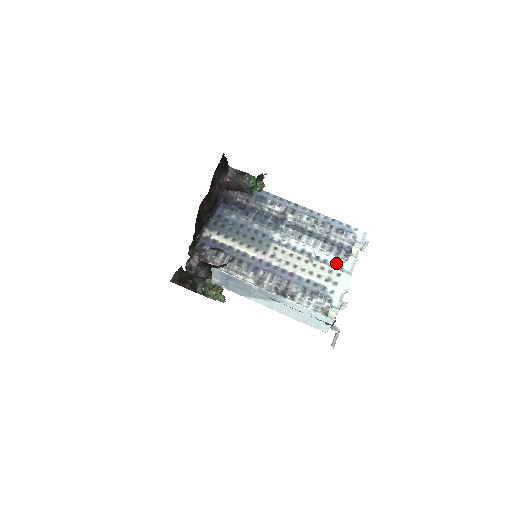
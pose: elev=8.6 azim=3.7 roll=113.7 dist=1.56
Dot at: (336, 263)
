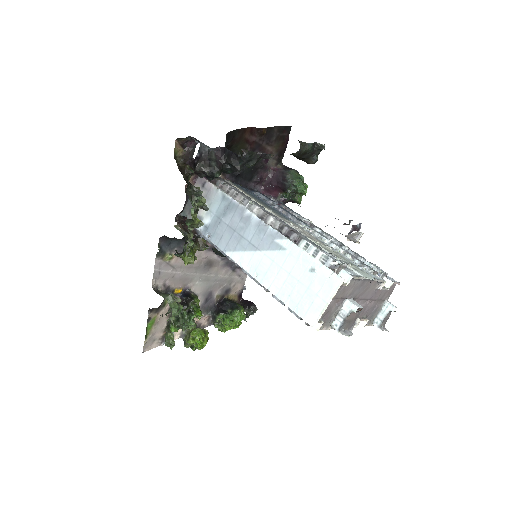
Dot at: (359, 267)
